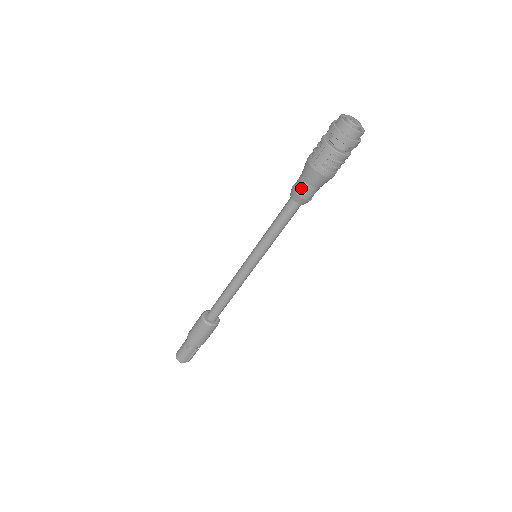
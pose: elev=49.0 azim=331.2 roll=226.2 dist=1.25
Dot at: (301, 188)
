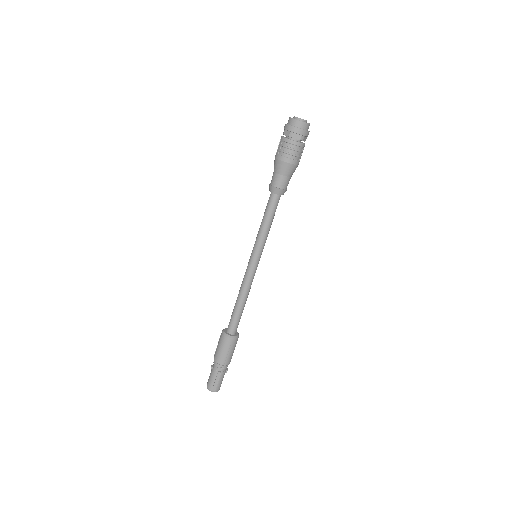
Dot at: (272, 178)
